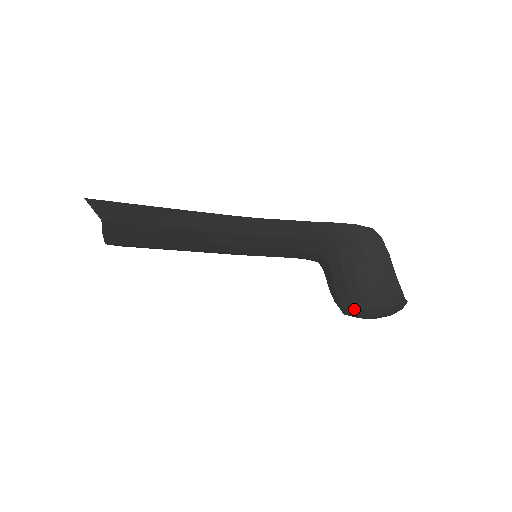
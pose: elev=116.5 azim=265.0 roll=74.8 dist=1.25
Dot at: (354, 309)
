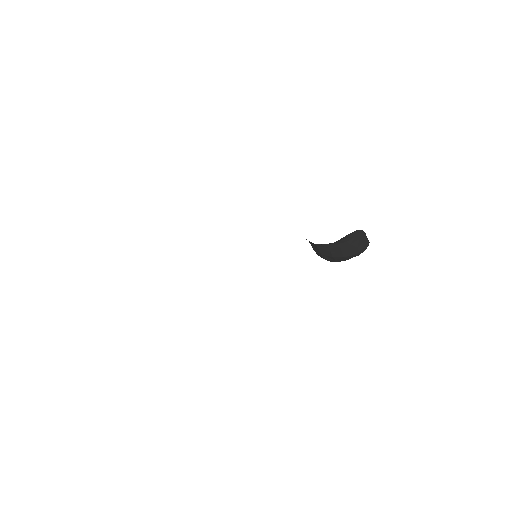
Dot at: (336, 261)
